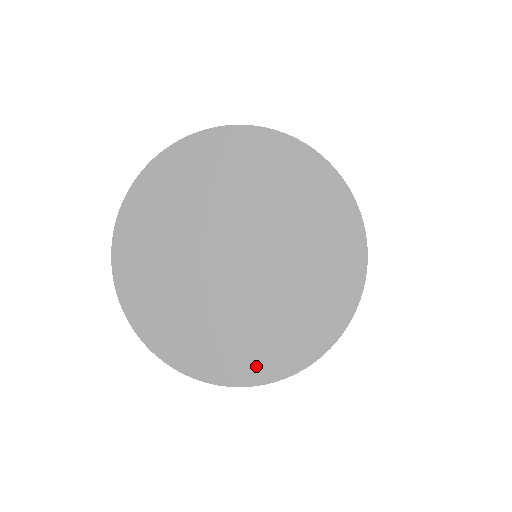
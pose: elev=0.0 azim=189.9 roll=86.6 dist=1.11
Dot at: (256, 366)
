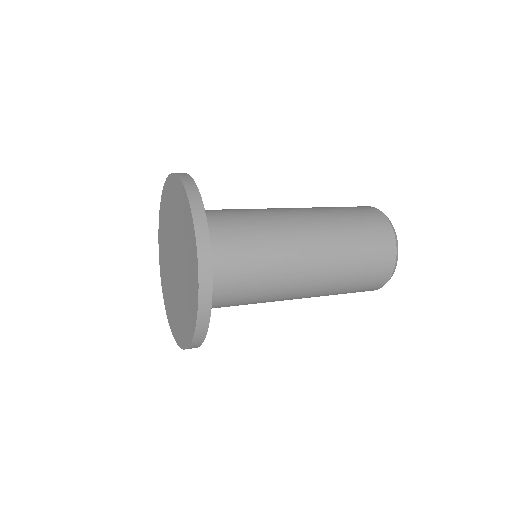
Dot at: (189, 329)
